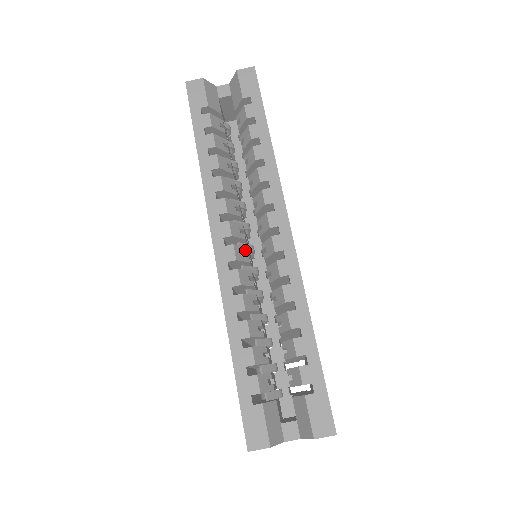
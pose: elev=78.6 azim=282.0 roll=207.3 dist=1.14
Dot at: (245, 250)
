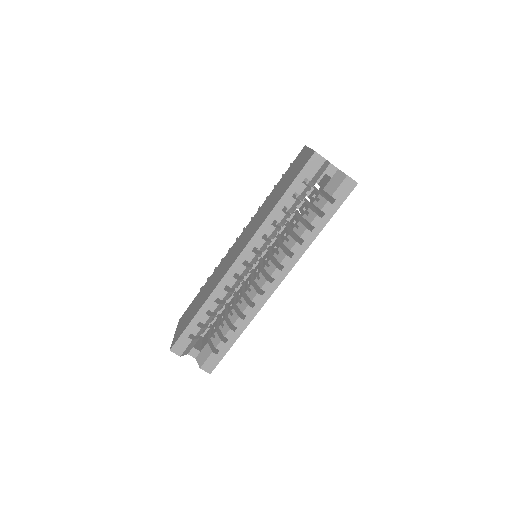
Dot at: (250, 269)
